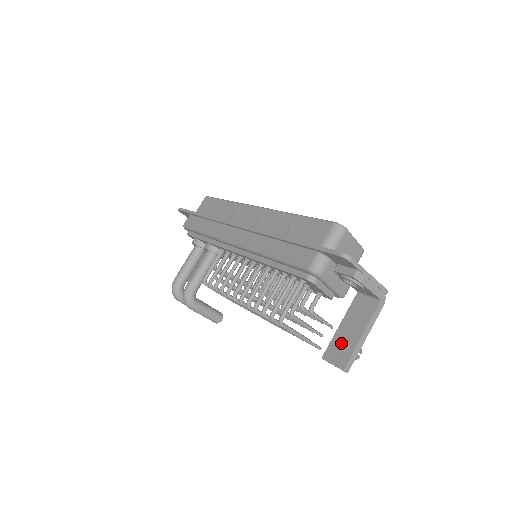
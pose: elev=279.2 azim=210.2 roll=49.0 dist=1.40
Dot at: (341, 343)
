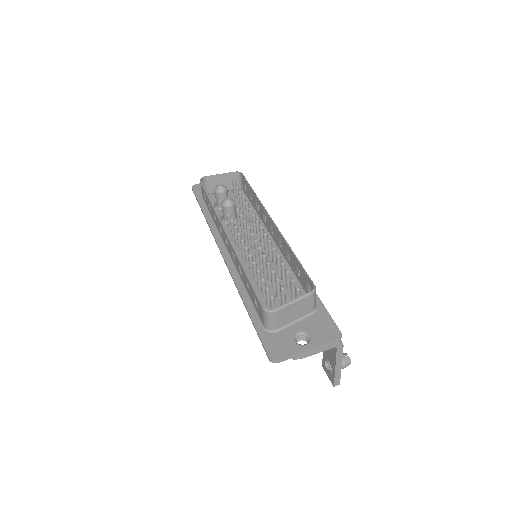
Dot at: occluded
